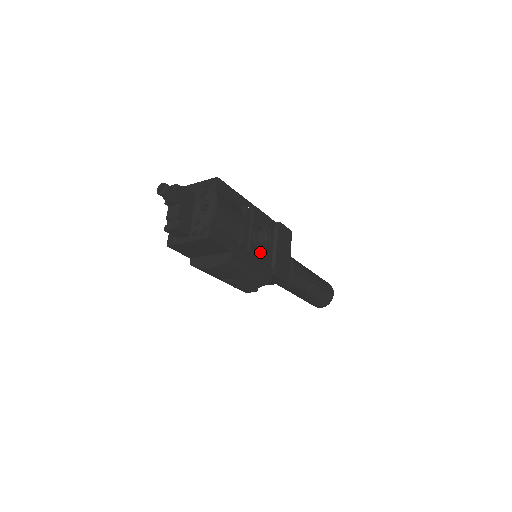
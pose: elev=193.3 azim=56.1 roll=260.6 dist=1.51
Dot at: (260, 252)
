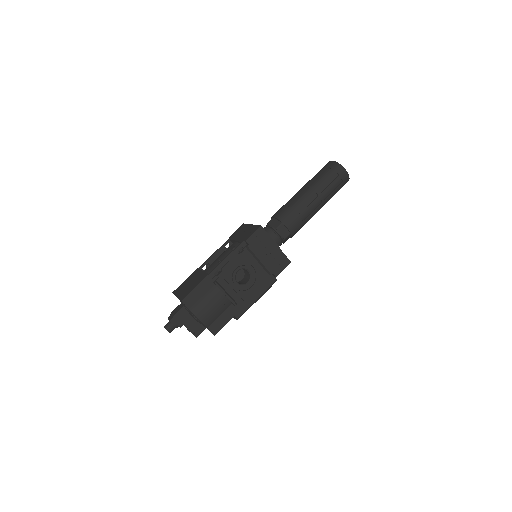
Dot at: (251, 287)
